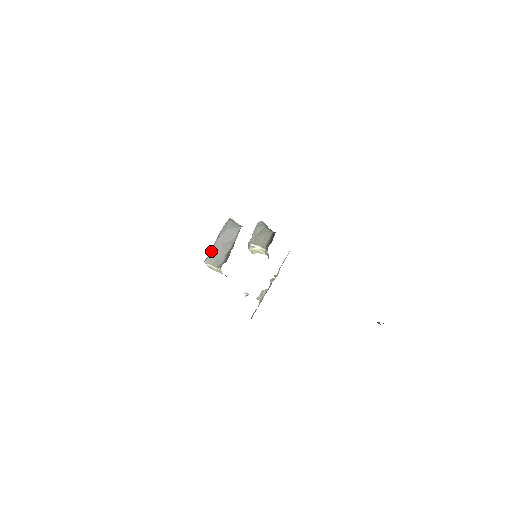
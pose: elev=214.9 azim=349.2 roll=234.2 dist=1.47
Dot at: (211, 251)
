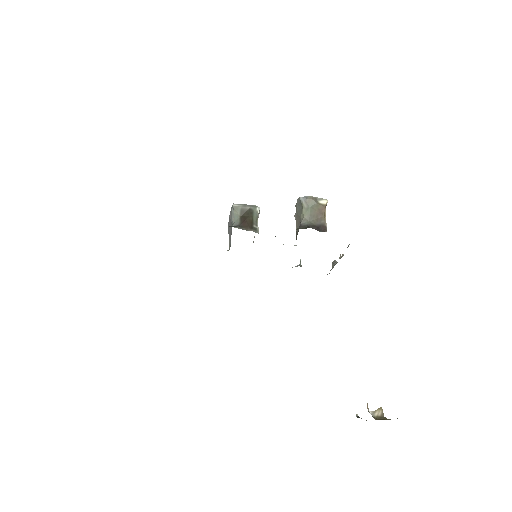
Dot at: (228, 228)
